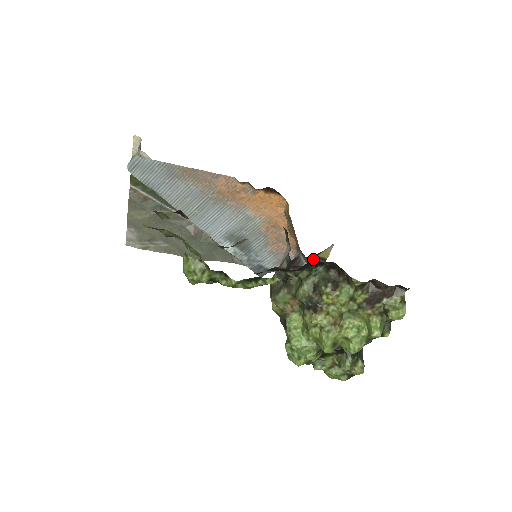
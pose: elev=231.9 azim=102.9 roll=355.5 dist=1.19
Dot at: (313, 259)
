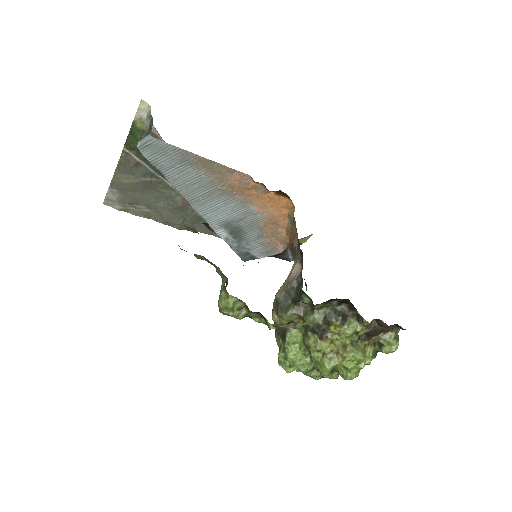
Dot at: occluded
